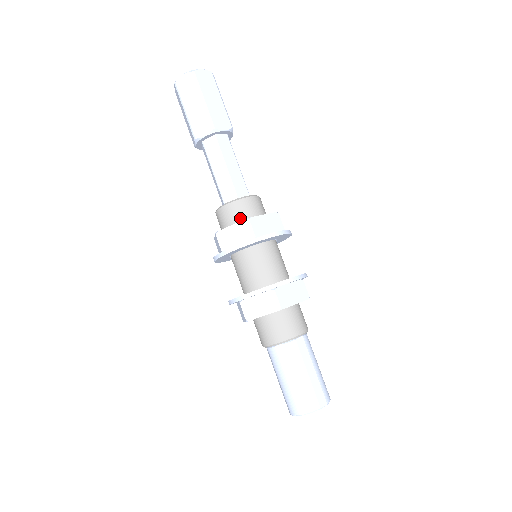
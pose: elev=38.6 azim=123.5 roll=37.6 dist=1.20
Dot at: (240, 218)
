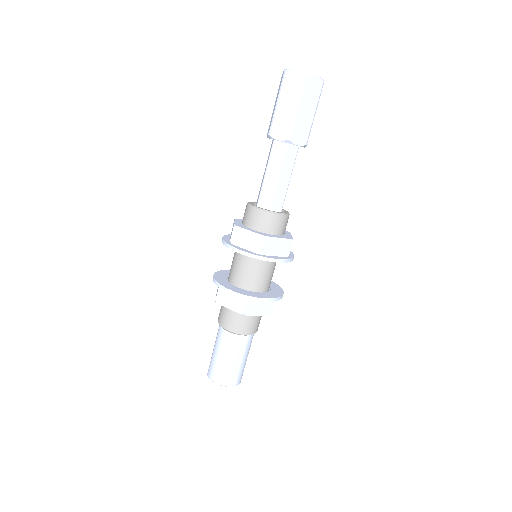
Dot at: (244, 220)
